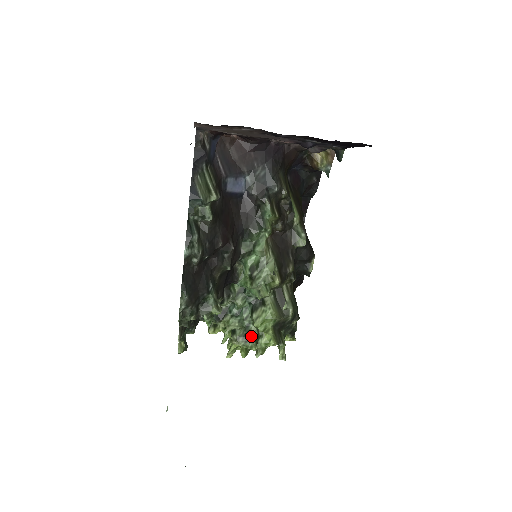
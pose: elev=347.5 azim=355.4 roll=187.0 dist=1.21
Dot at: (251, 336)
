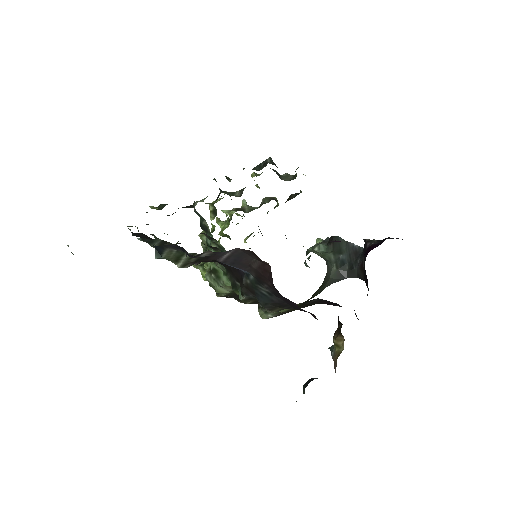
Dot at: occluded
